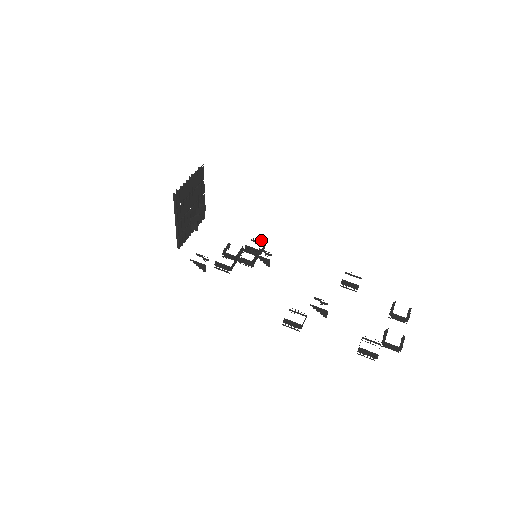
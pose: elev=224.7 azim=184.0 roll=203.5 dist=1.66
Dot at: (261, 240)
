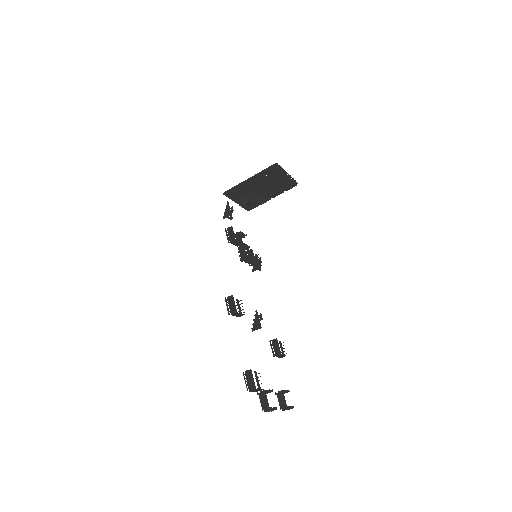
Dot at: occluded
